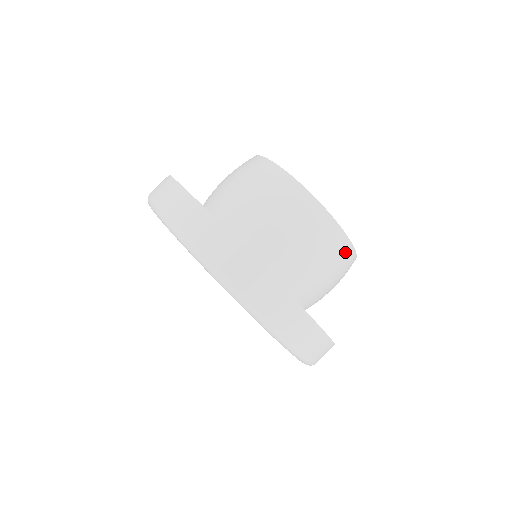
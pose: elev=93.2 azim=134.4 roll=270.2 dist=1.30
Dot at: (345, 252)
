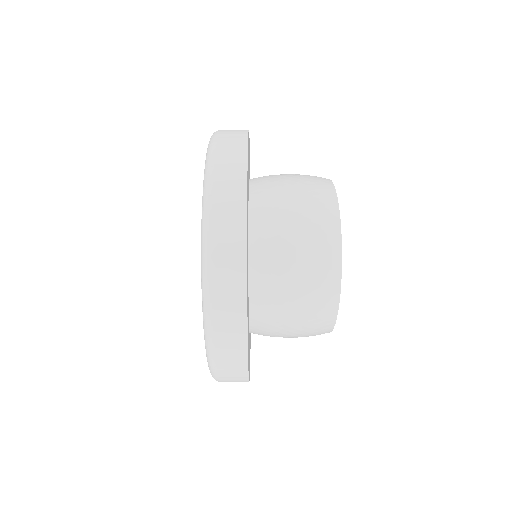
Dot at: (326, 313)
